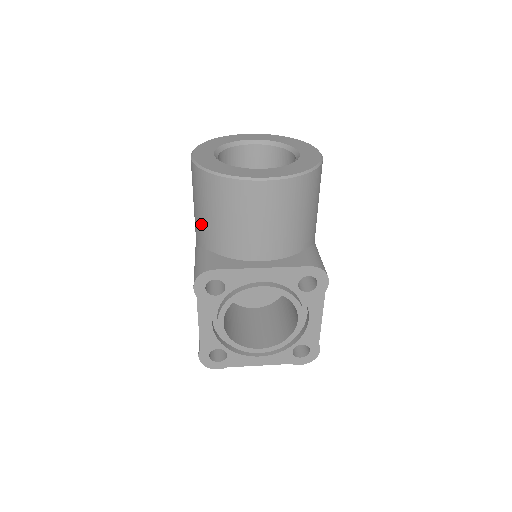
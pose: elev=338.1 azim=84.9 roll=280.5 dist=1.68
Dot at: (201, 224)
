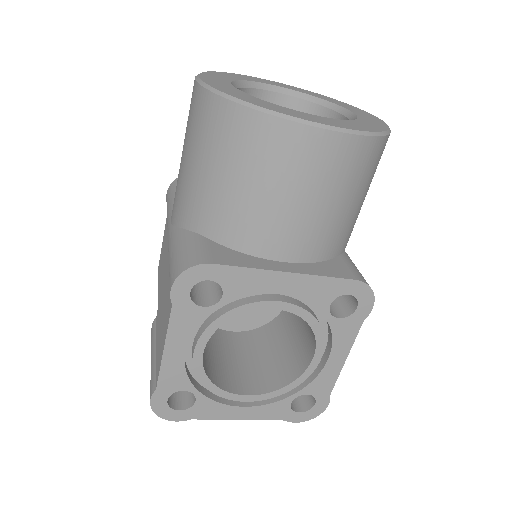
Dot at: (194, 190)
